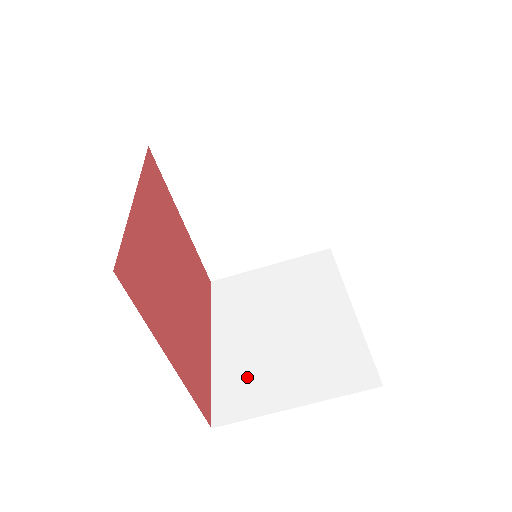
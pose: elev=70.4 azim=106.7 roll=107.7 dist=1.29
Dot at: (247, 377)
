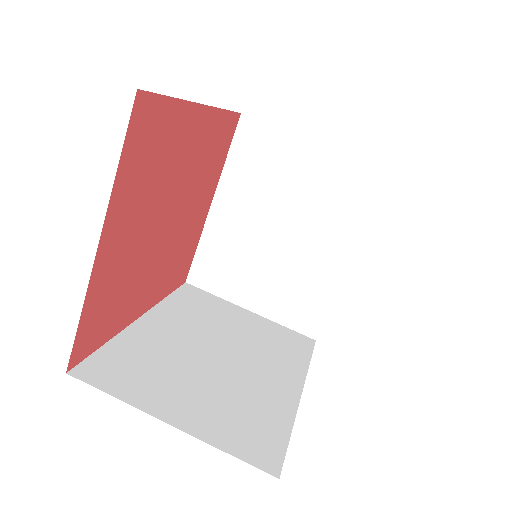
Dot at: (146, 364)
